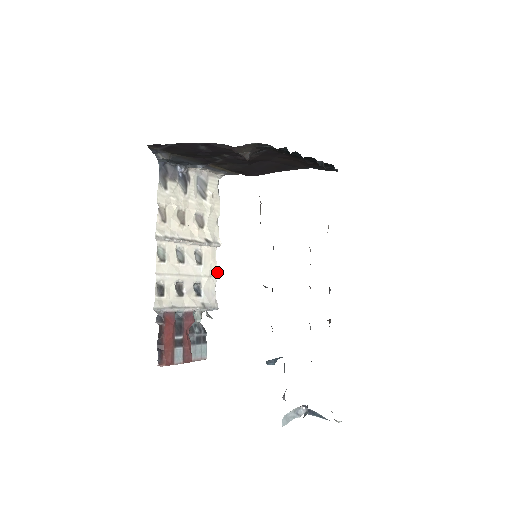
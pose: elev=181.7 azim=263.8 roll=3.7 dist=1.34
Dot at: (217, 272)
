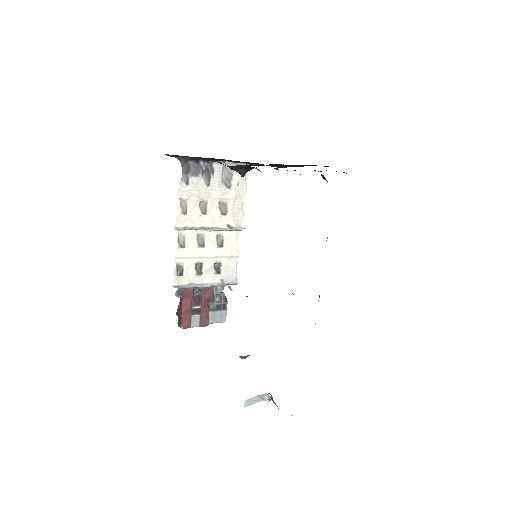
Dot at: (239, 252)
